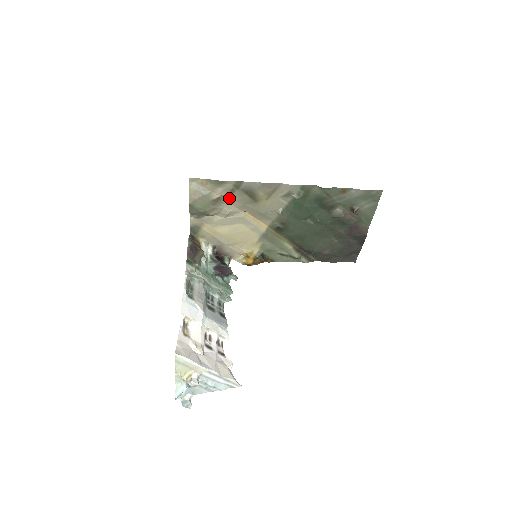
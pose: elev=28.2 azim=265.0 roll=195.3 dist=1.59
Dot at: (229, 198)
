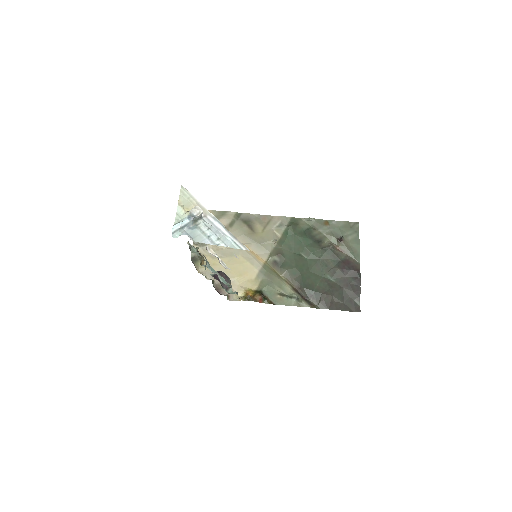
Dot at: (230, 229)
